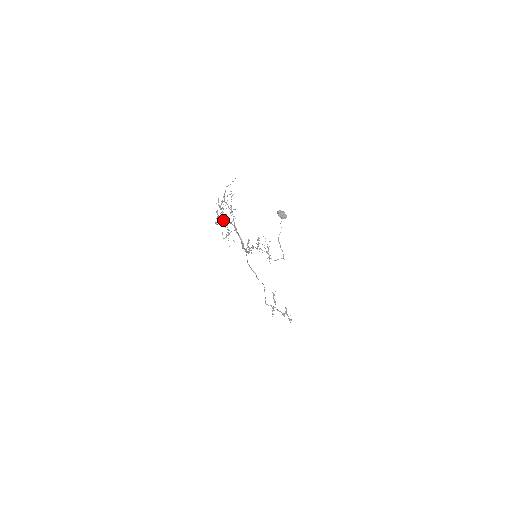
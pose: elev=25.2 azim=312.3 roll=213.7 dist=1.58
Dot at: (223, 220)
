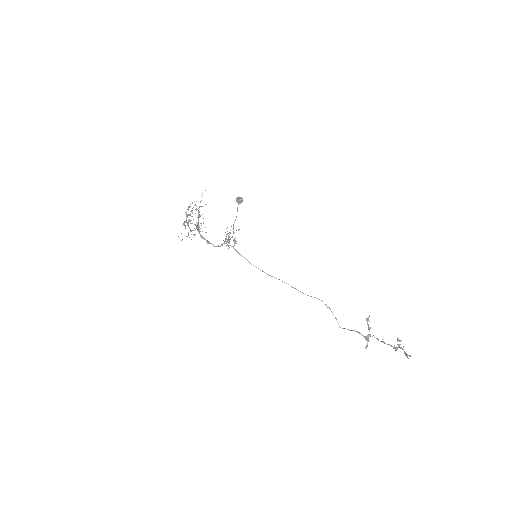
Dot at: (198, 226)
